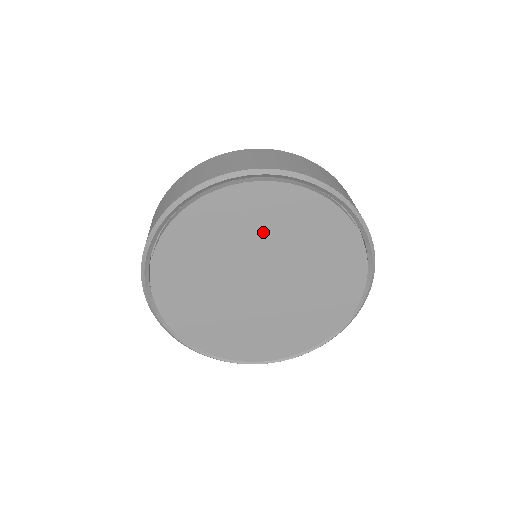
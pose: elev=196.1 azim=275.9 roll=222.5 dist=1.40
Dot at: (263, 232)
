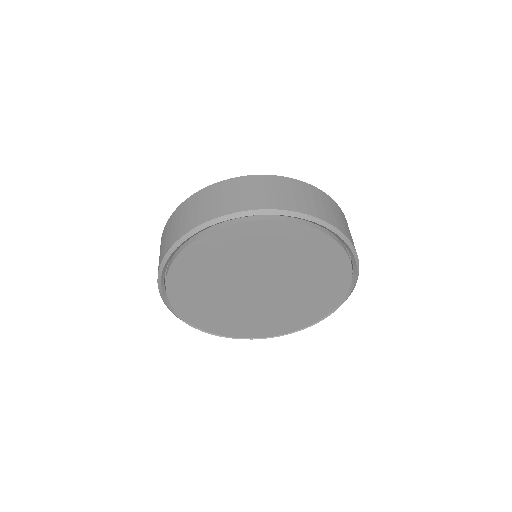
Dot at: (231, 262)
